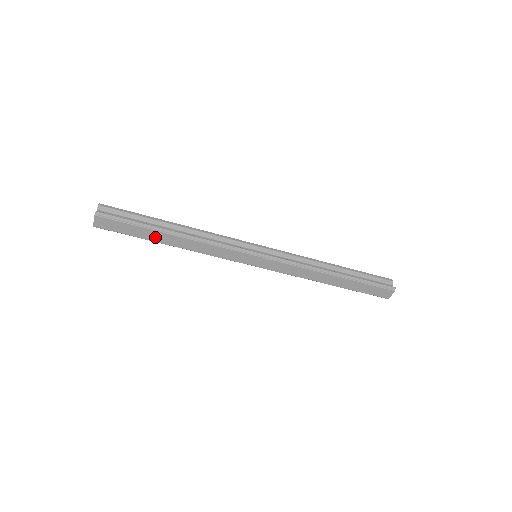
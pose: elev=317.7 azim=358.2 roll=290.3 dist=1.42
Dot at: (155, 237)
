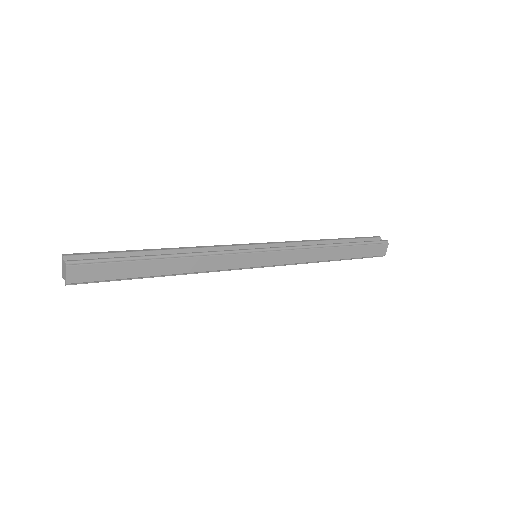
Dot at: (146, 270)
